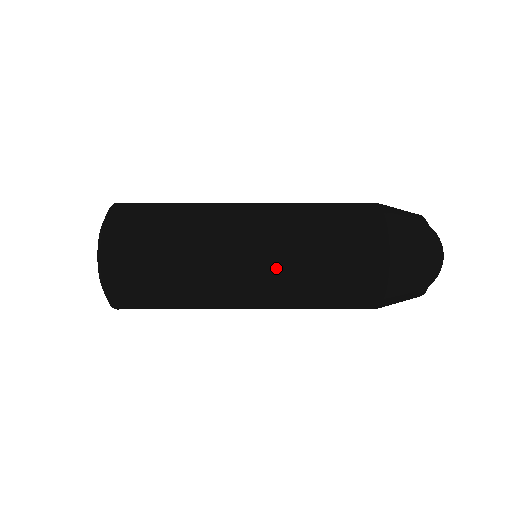
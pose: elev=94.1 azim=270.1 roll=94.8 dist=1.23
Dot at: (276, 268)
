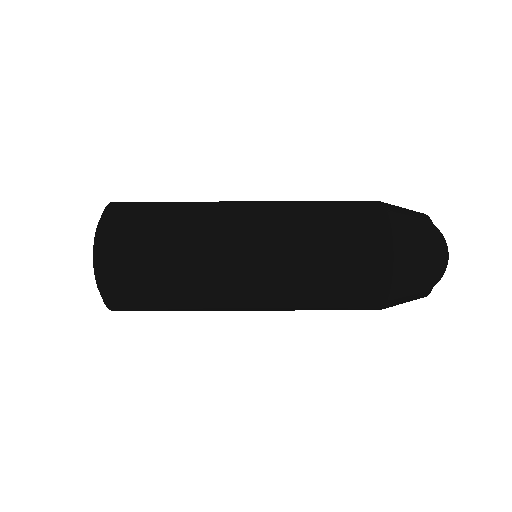
Dot at: (276, 289)
